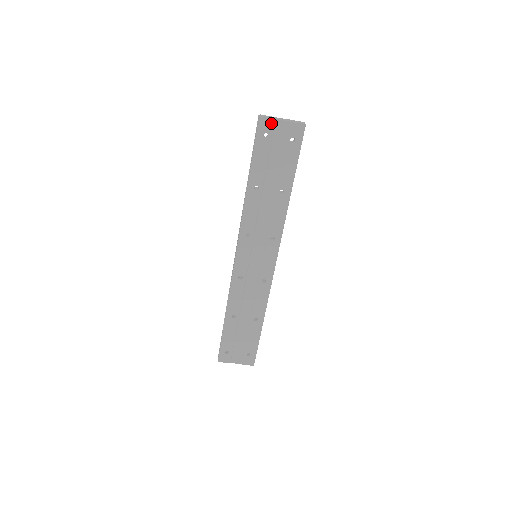
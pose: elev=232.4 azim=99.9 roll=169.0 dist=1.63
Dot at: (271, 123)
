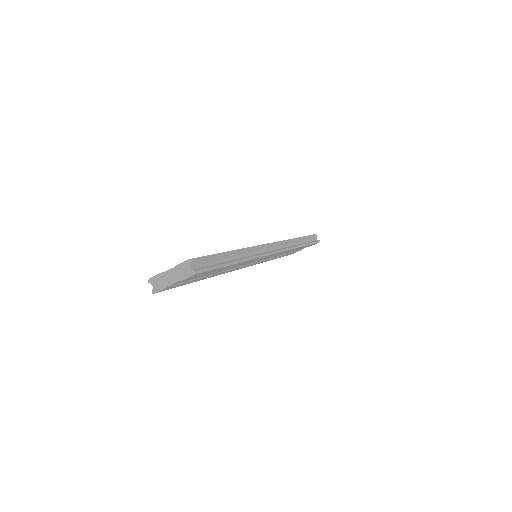
Dot at: (167, 288)
